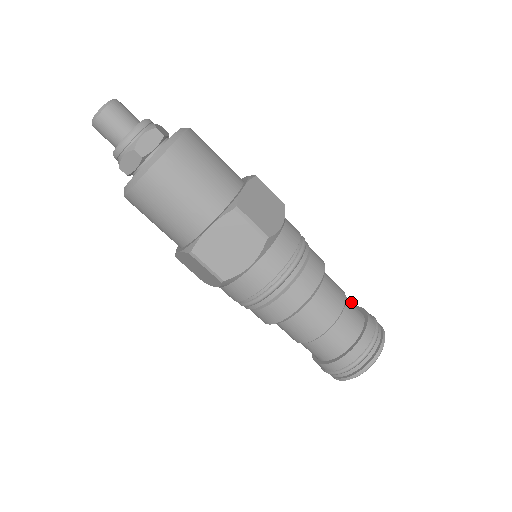
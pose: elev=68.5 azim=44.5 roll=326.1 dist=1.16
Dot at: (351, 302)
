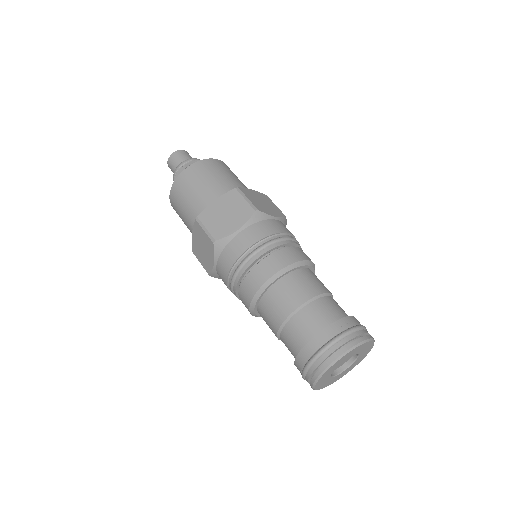
Dot at: occluded
